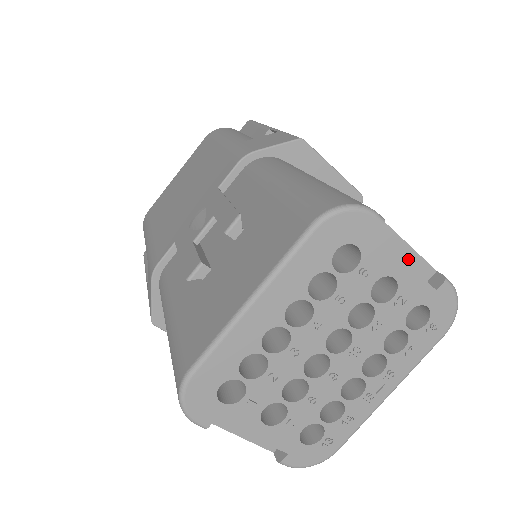
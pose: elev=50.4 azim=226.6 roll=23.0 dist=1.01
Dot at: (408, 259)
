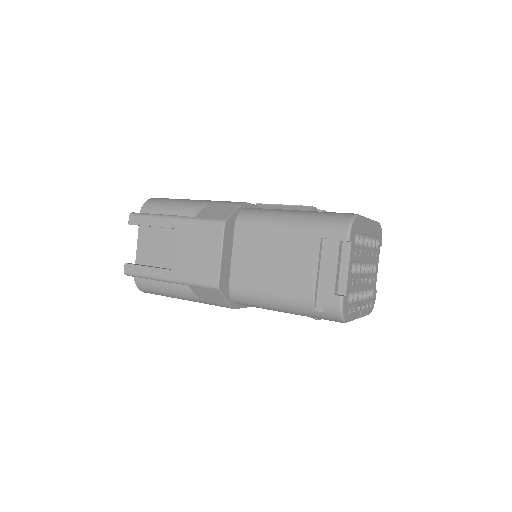
Dot at: occluded
